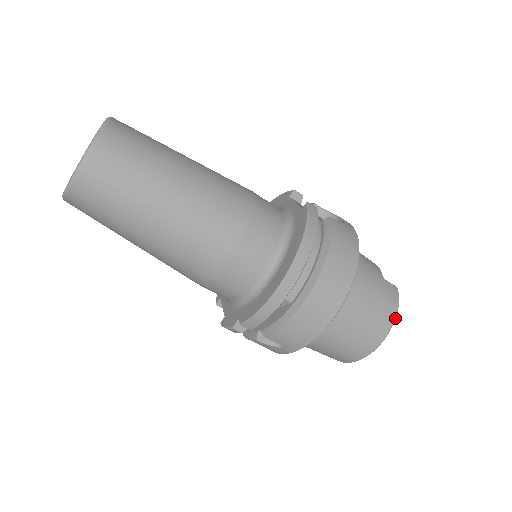
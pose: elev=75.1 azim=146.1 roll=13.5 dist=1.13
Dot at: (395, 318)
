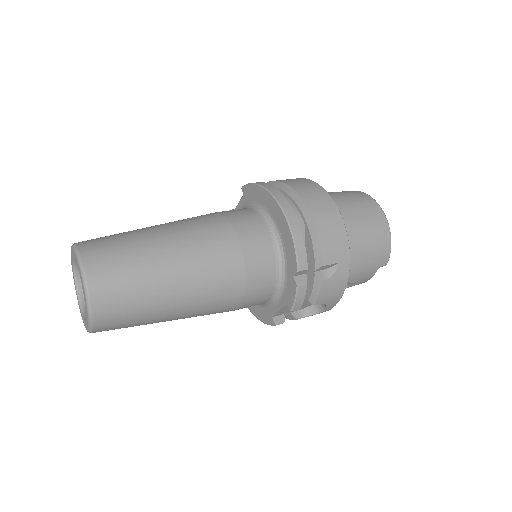
Dot at: (369, 196)
